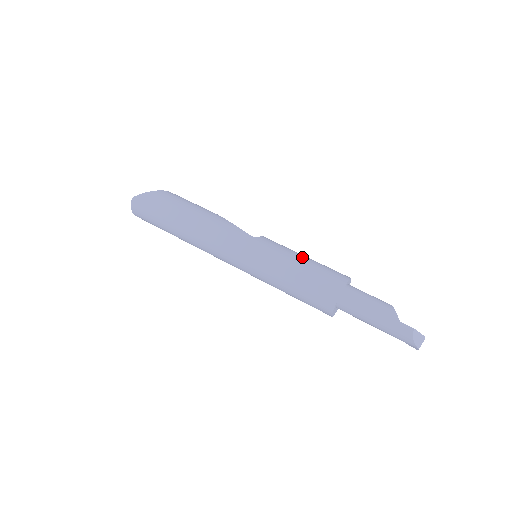
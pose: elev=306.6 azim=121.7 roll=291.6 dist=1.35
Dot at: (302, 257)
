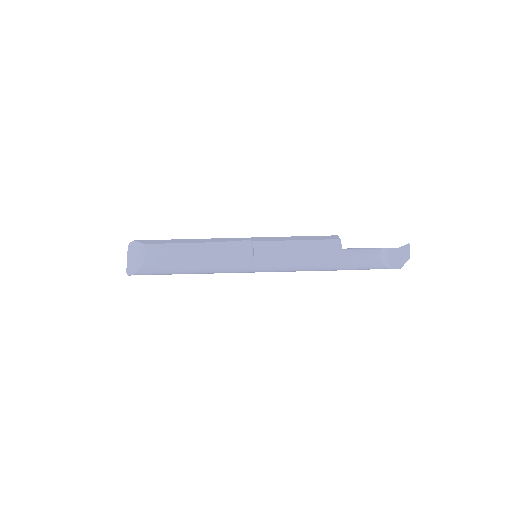
Dot at: (297, 261)
